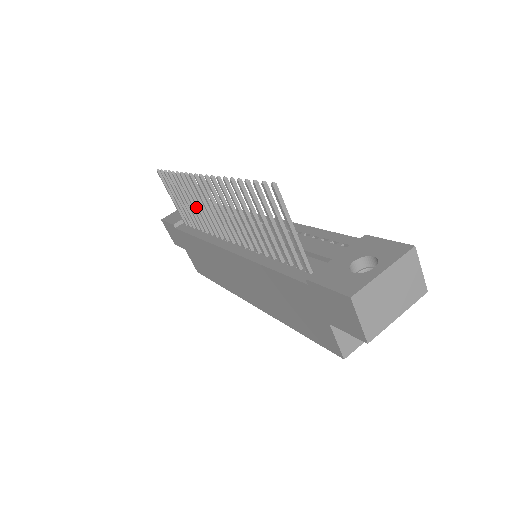
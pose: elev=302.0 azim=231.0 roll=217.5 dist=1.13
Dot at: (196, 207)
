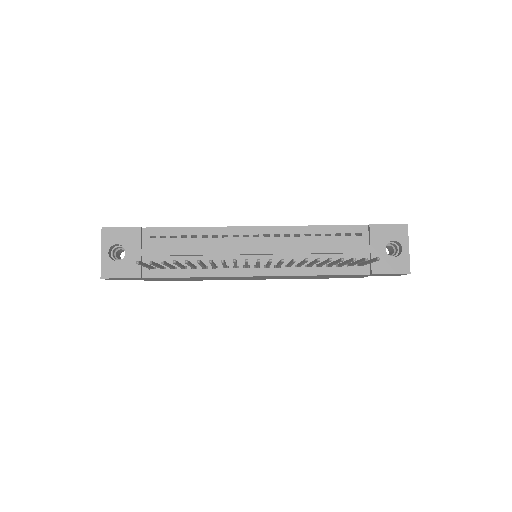
Dot at: (203, 264)
